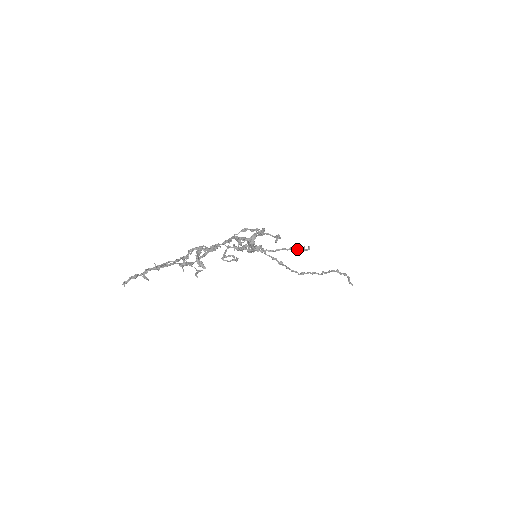
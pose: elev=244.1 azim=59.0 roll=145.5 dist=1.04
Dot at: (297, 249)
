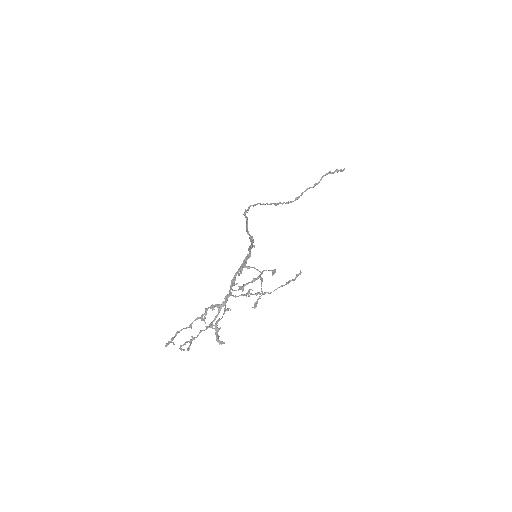
Dot at: (291, 280)
